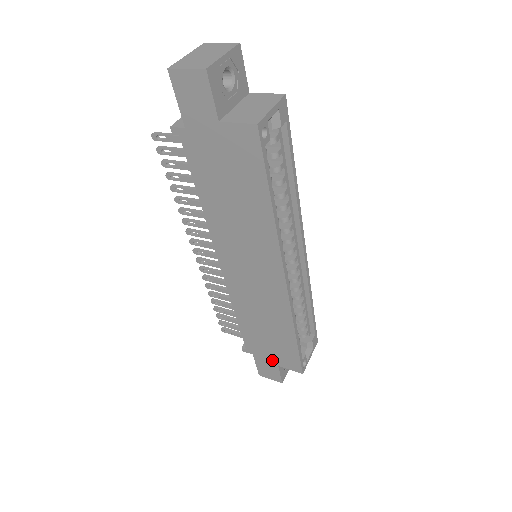
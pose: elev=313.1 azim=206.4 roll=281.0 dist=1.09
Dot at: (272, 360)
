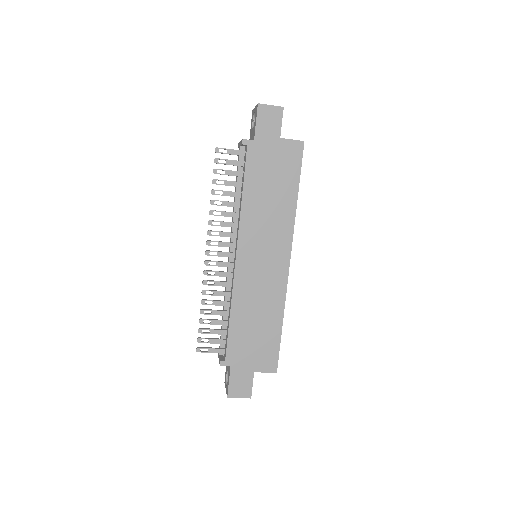
Dot at: (250, 366)
